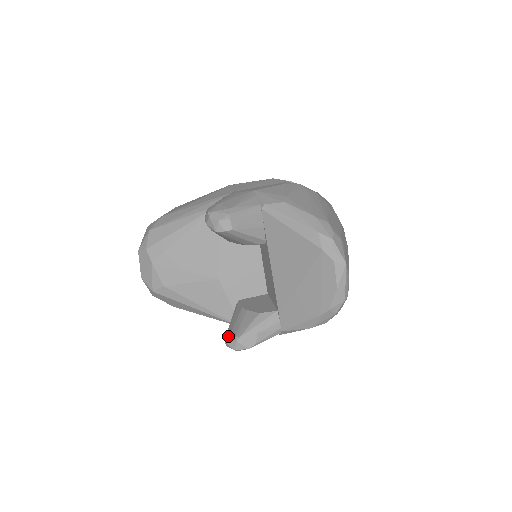
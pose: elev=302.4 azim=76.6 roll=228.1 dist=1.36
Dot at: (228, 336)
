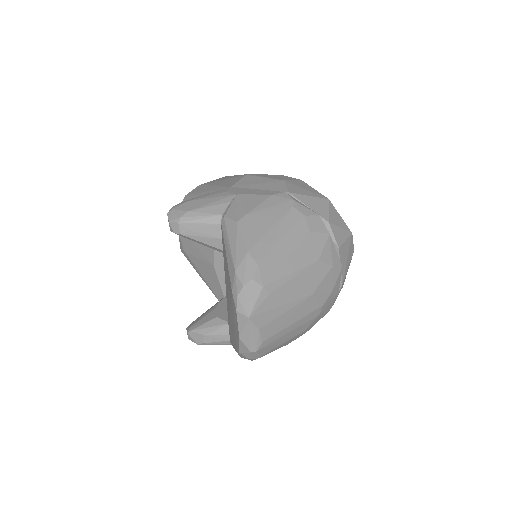
Dot at: occluded
